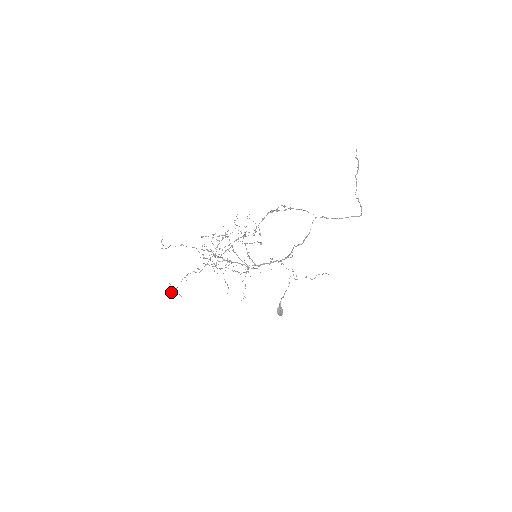
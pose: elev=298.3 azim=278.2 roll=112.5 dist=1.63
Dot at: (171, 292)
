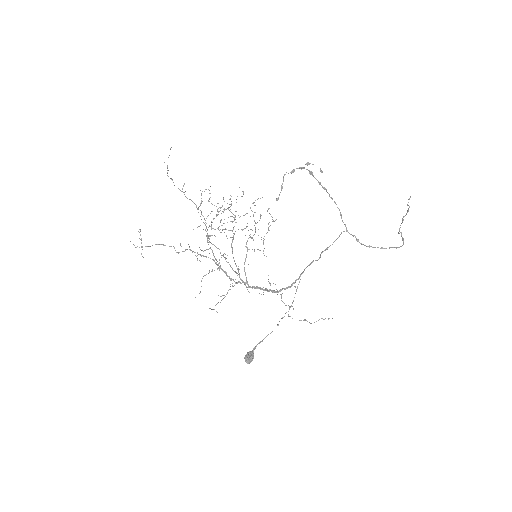
Dot at: occluded
